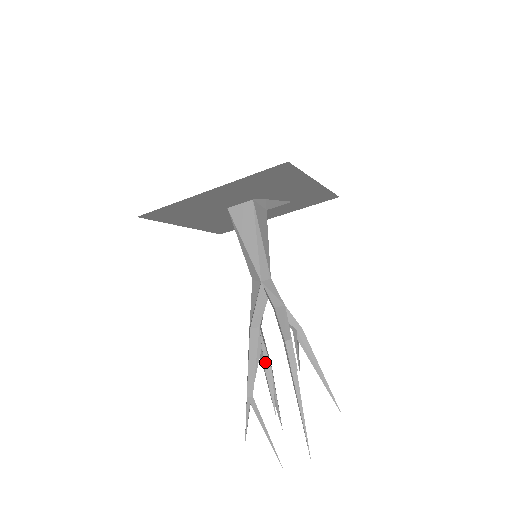
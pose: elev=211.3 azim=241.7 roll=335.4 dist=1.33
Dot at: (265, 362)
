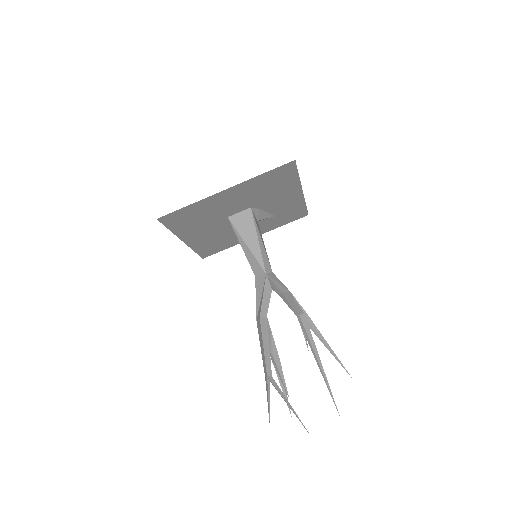
Dot at: (273, 350)
